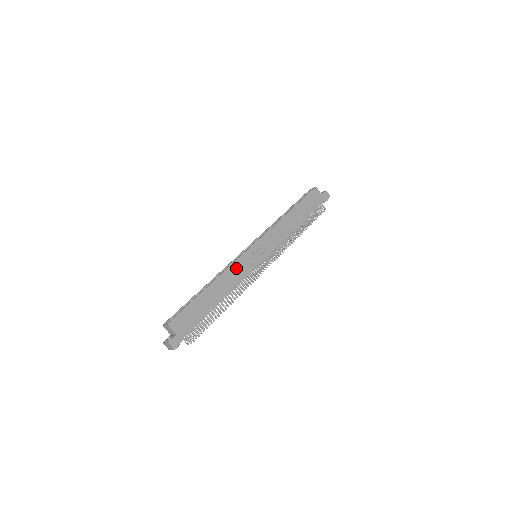
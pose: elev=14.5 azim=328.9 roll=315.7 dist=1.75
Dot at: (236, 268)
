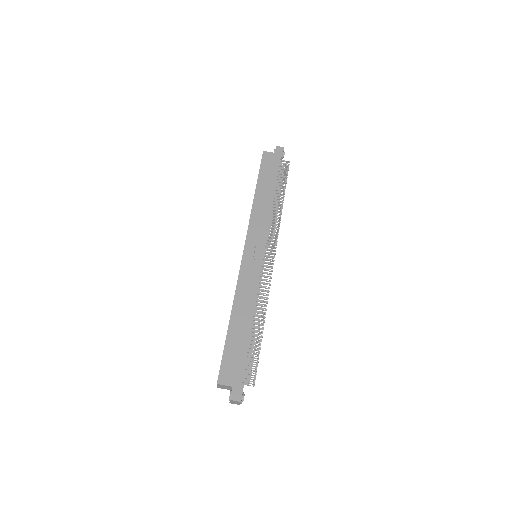
Dot at: (244, 282)
